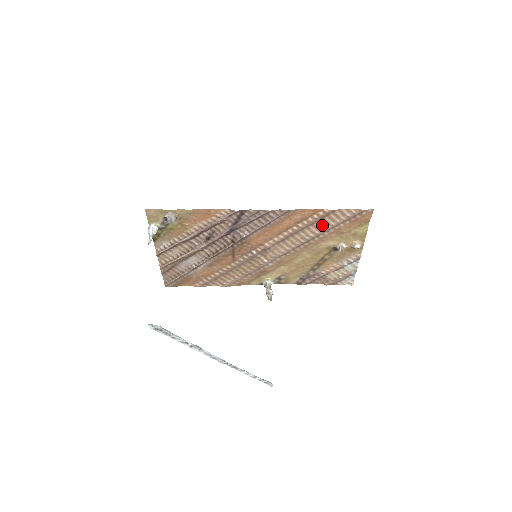
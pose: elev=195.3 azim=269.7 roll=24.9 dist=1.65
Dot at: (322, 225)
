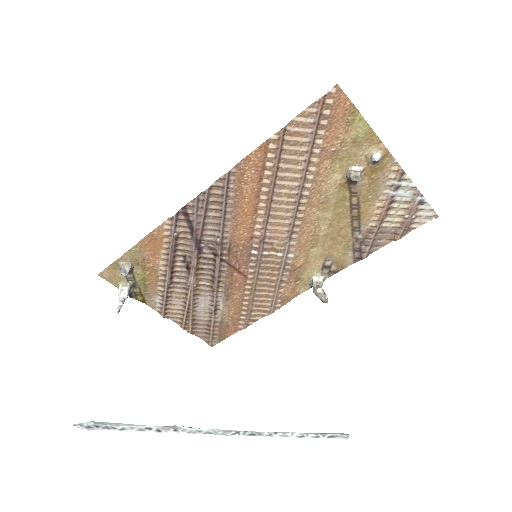
Dot at: (294, 161)
